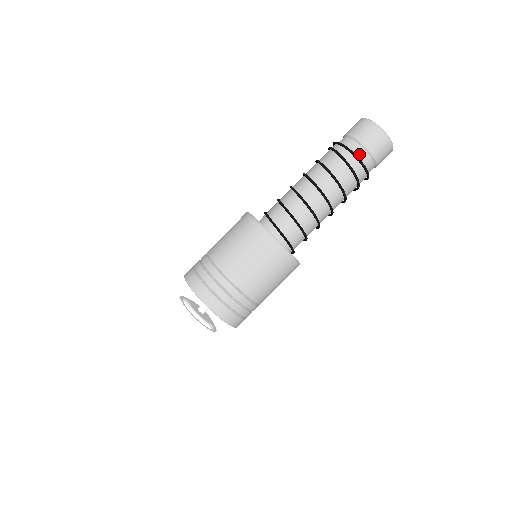
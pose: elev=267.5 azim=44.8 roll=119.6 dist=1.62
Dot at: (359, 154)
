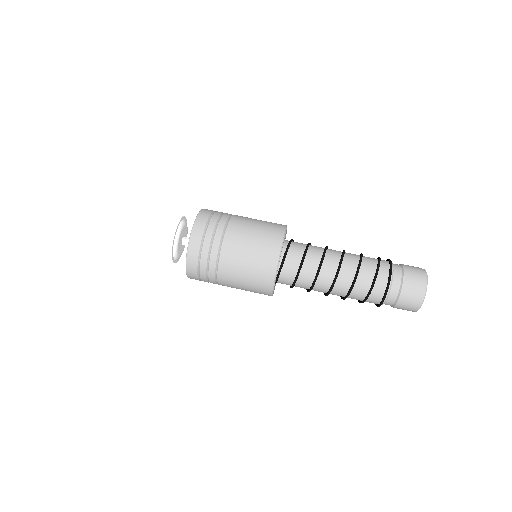
Dot at: (394, 264)
